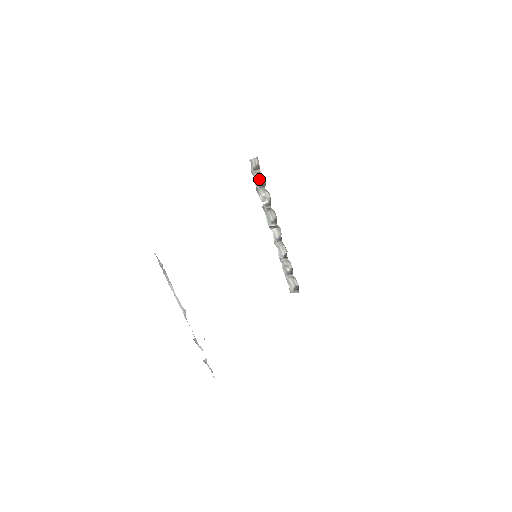
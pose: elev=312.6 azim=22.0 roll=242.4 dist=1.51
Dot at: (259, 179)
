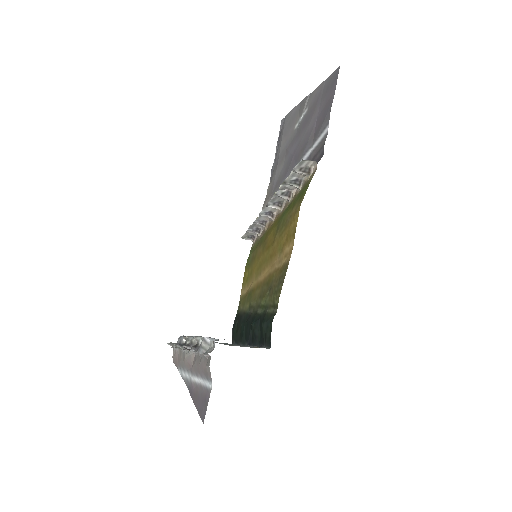
Dot at: (296, 175)
